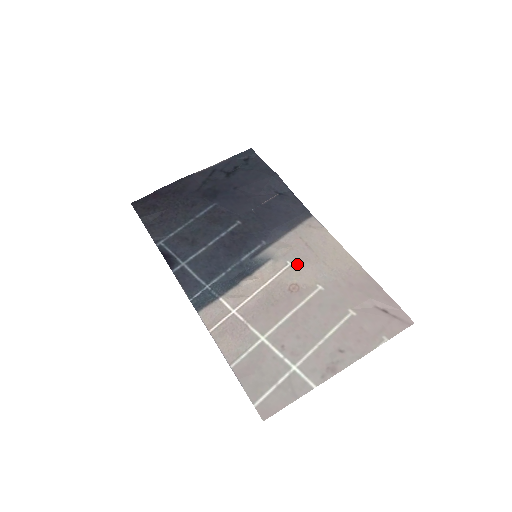
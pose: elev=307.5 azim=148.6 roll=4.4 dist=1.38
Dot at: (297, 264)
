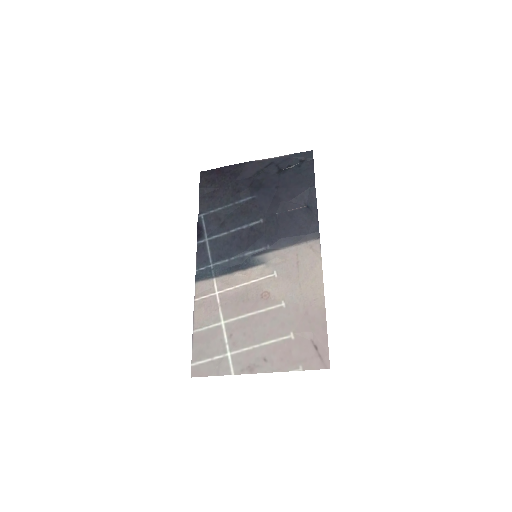
Dot at: (280, 277)
